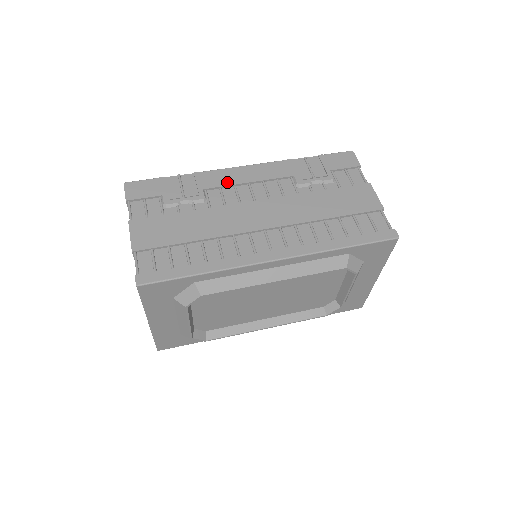
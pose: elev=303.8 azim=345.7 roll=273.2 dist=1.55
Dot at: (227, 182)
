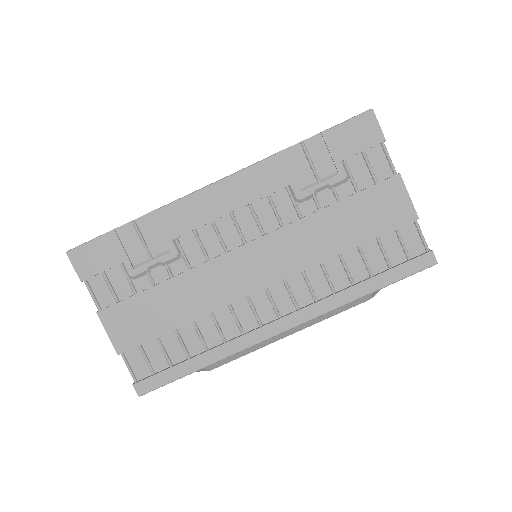
Dot at: (200, 219)
